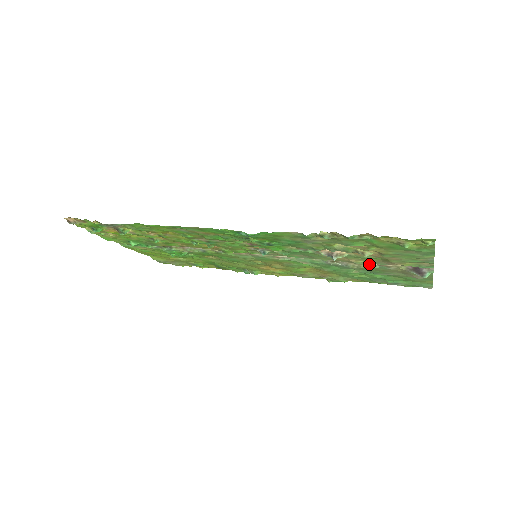
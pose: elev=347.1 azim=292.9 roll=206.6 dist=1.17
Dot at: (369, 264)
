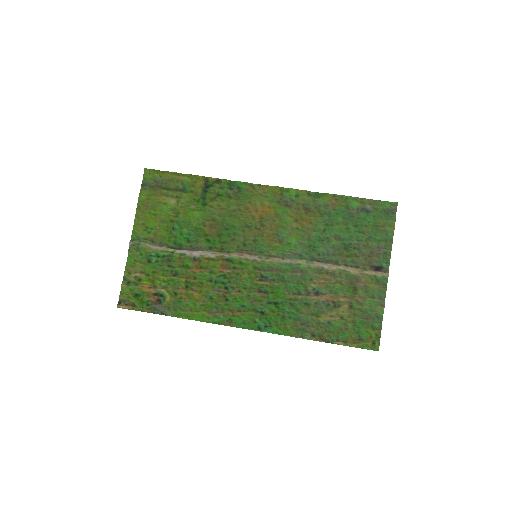
Dot at: (344, 265)
